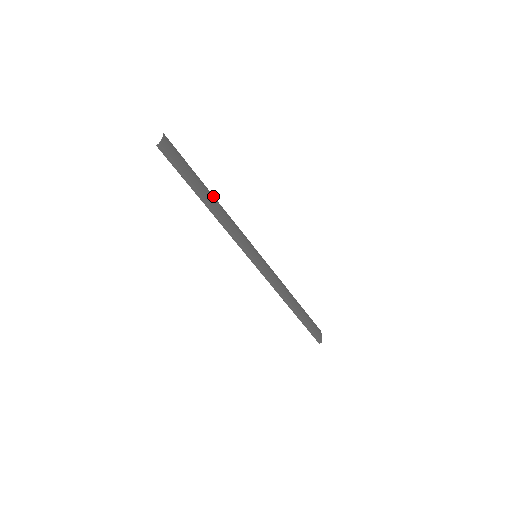
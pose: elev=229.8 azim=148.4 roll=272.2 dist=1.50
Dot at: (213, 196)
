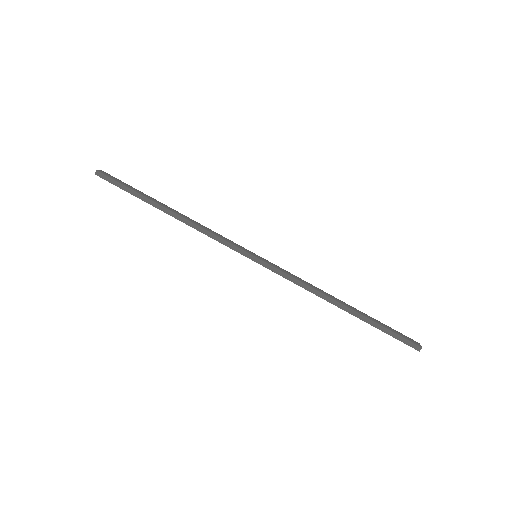
Dot at: occluded
